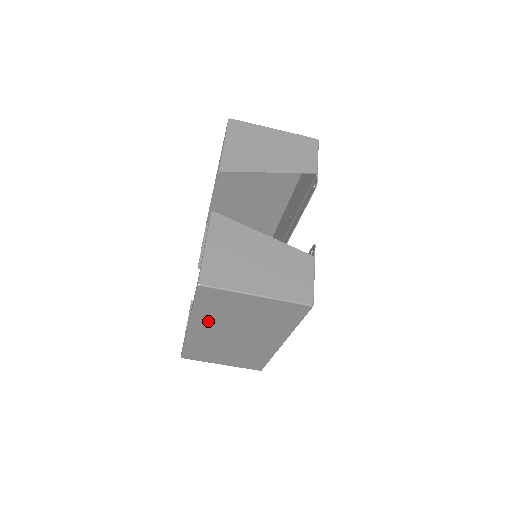
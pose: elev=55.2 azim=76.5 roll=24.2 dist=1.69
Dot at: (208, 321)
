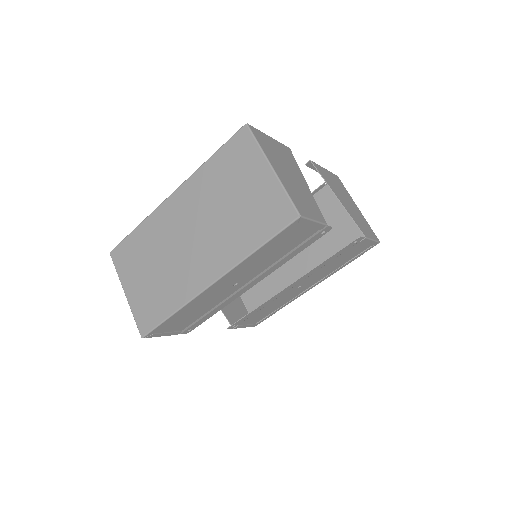
Dot at: (198, 191)
